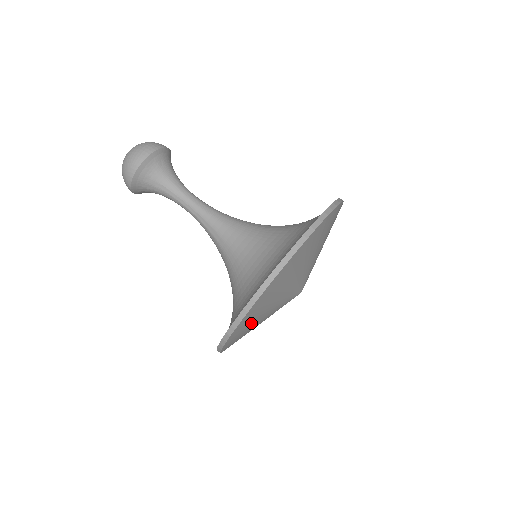
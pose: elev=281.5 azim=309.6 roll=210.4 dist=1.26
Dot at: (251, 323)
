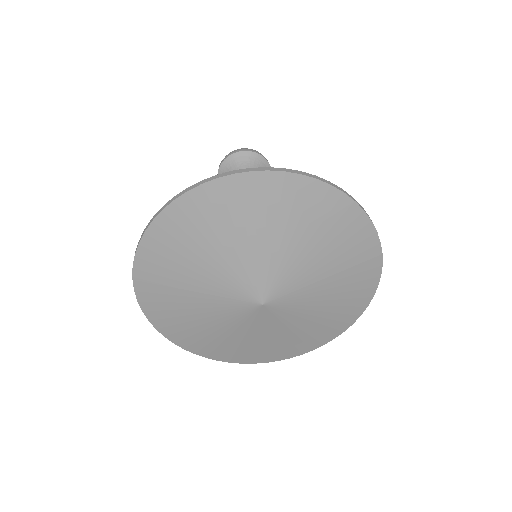
Dot at: (208, 225)
